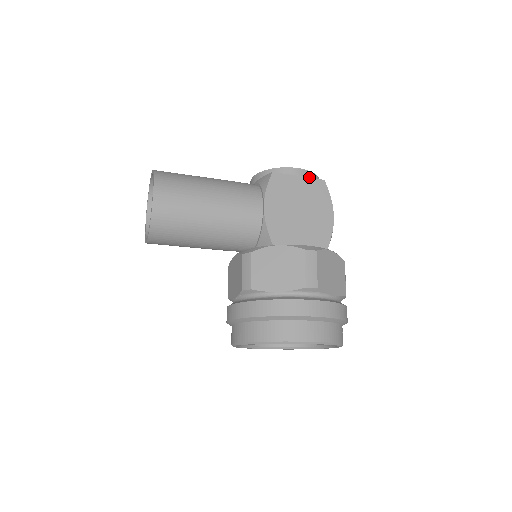
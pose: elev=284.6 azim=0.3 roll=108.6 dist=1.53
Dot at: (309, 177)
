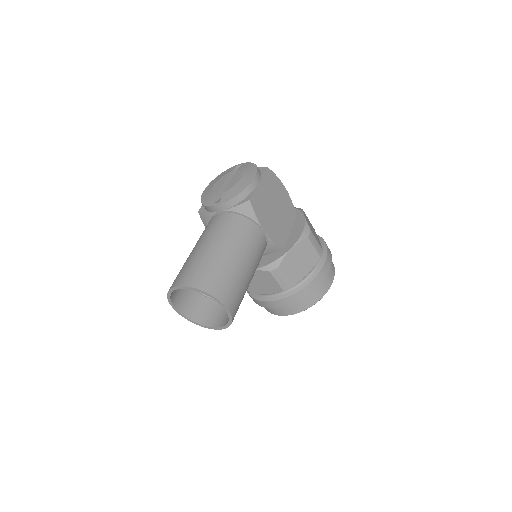
Dot at: (260, 175)
